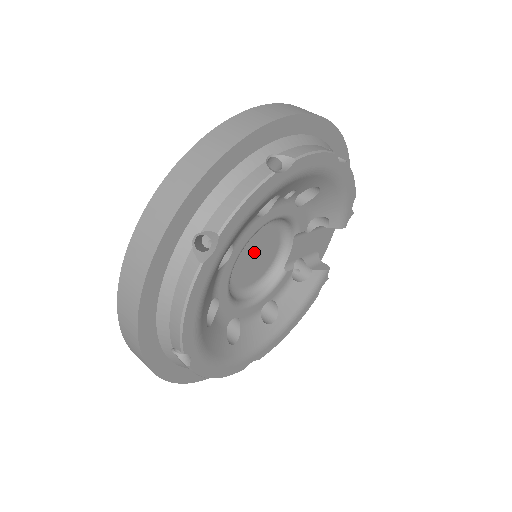
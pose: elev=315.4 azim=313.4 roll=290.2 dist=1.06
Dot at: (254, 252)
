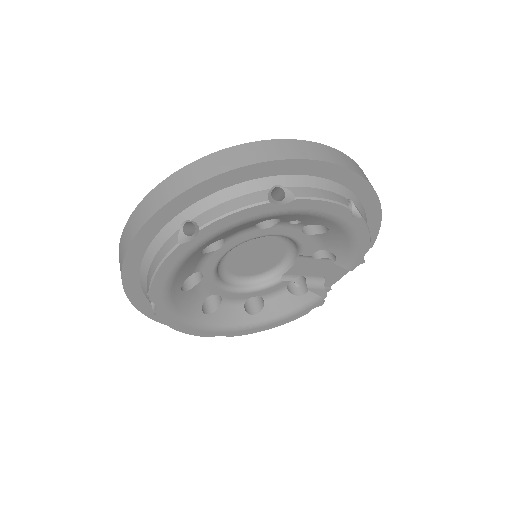
Dot at: (254, 252)
